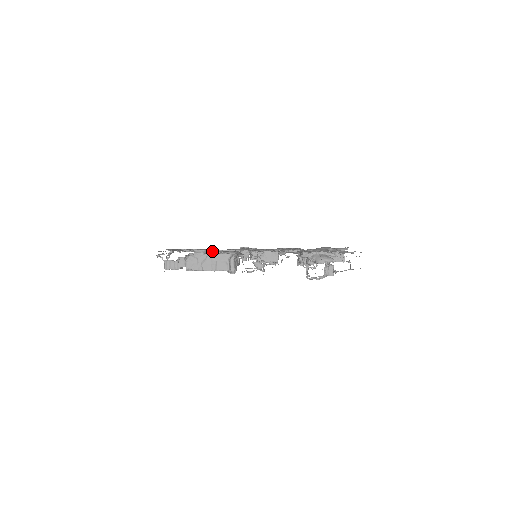
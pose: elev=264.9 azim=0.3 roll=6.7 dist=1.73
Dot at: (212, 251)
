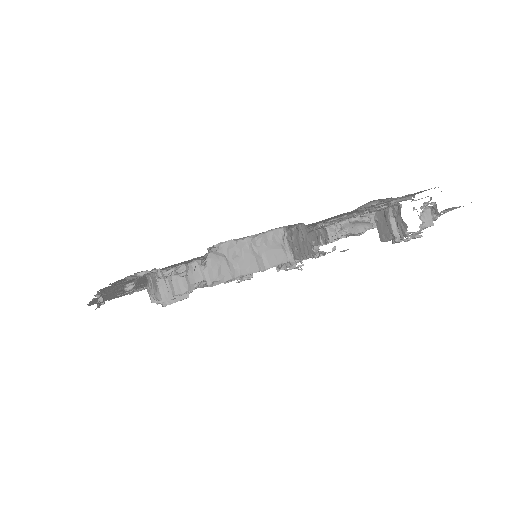
Dot at: occluded
